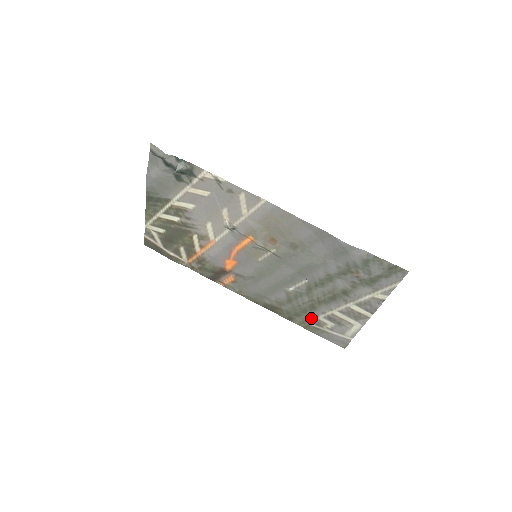
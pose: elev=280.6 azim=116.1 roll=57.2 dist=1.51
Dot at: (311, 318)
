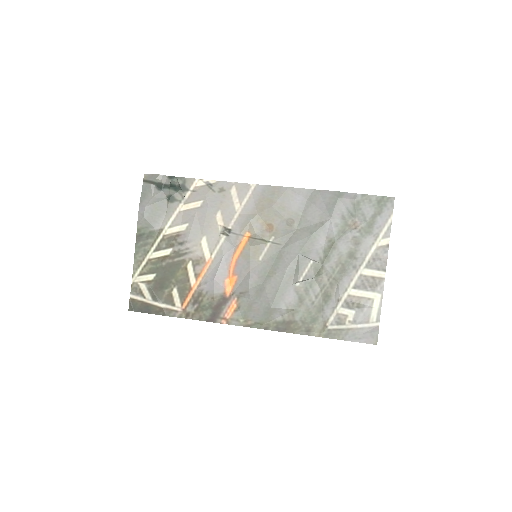
Dot at: (329, 316)
